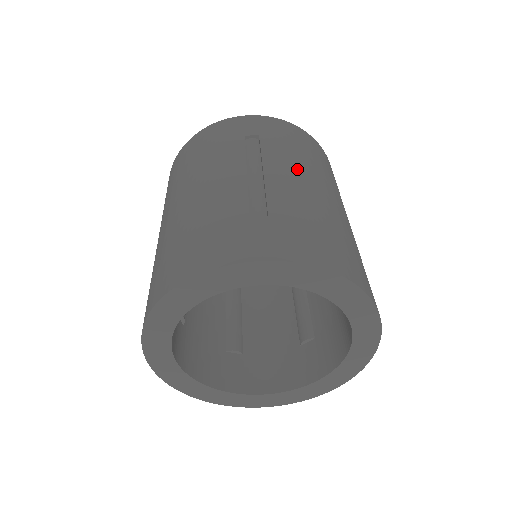
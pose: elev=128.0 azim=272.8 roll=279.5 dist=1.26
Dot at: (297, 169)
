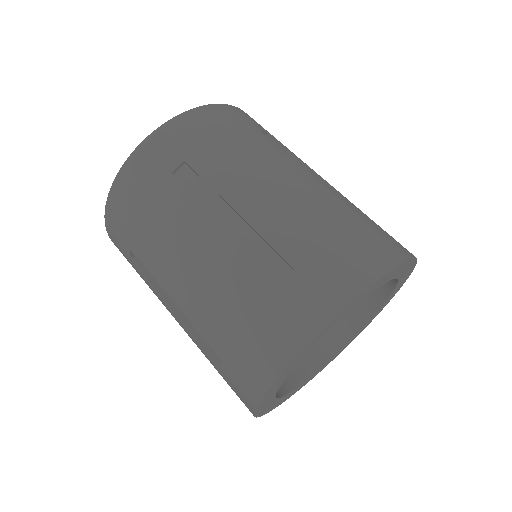
Dot at: (254, 176)
